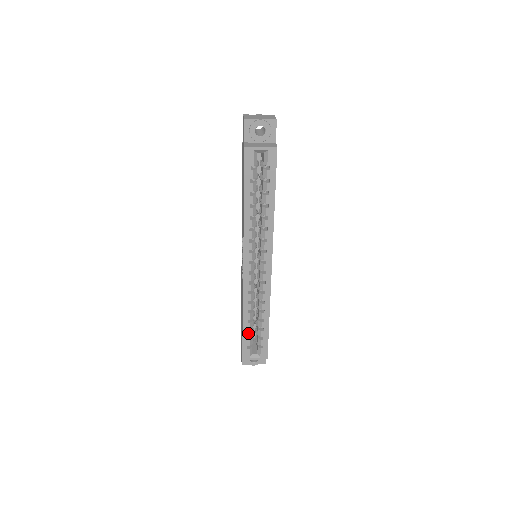
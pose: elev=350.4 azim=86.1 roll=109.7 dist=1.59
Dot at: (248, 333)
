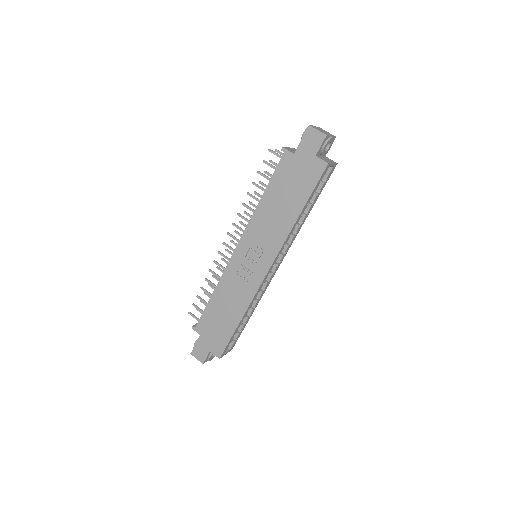
Dot at: (236, 331)
